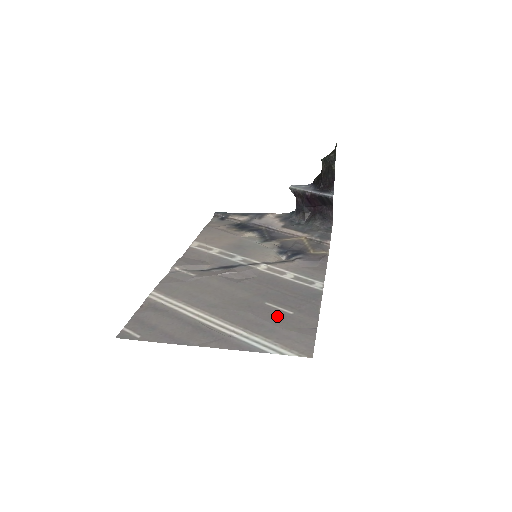
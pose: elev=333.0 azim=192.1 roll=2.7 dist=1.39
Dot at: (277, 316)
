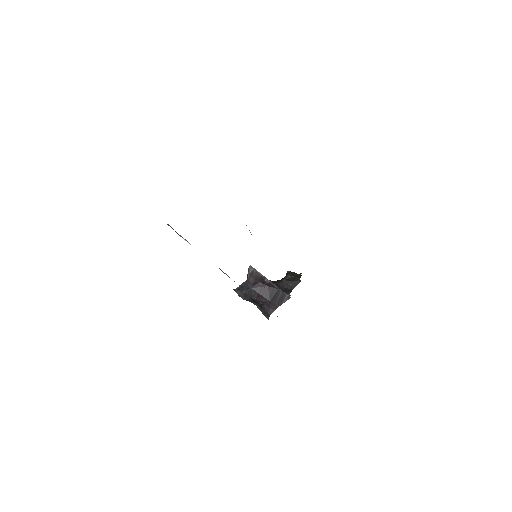
Dot at: occluded
